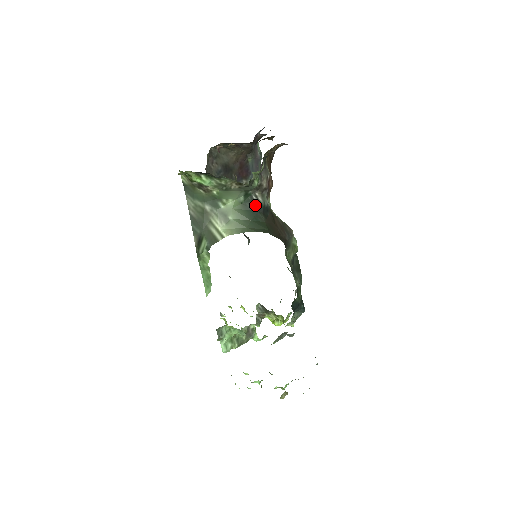
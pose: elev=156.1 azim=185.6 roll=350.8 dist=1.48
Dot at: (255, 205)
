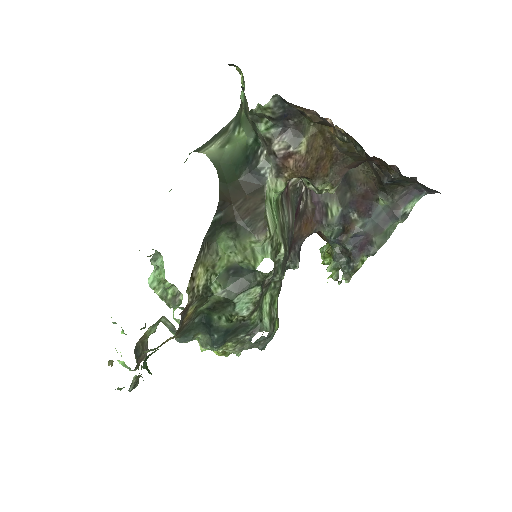
Dot at: (252, 158)
